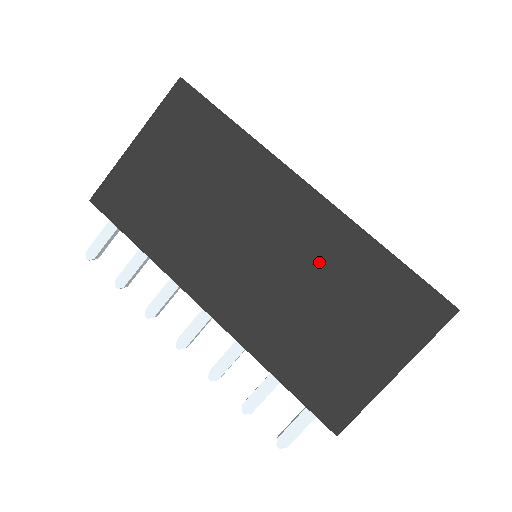
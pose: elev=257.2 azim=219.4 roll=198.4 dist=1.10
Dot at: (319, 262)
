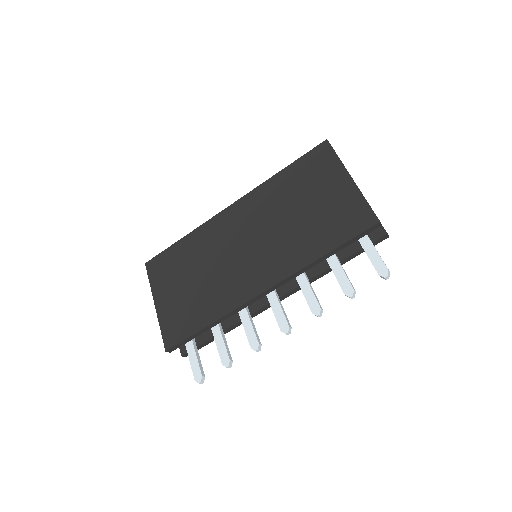
Dot at: (270, 209)
